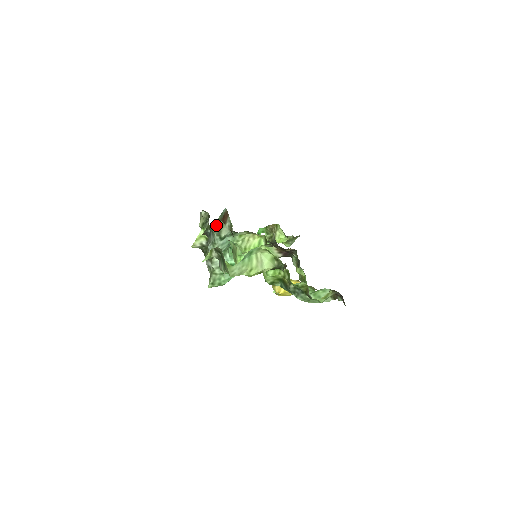
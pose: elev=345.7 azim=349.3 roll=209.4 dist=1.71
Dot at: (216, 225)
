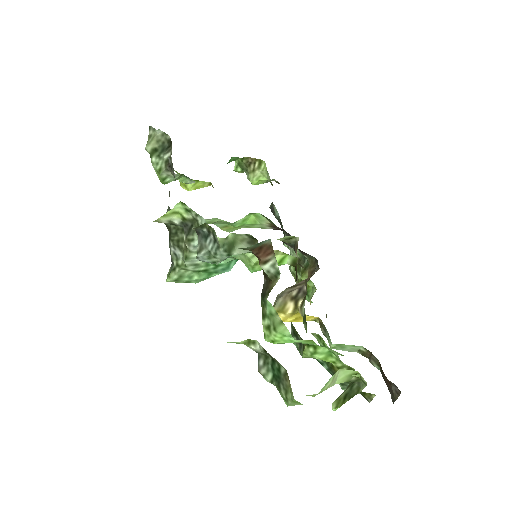
Dot at: (228, 237)
